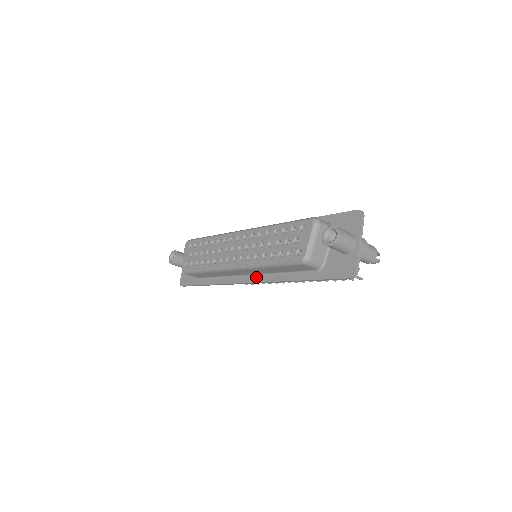
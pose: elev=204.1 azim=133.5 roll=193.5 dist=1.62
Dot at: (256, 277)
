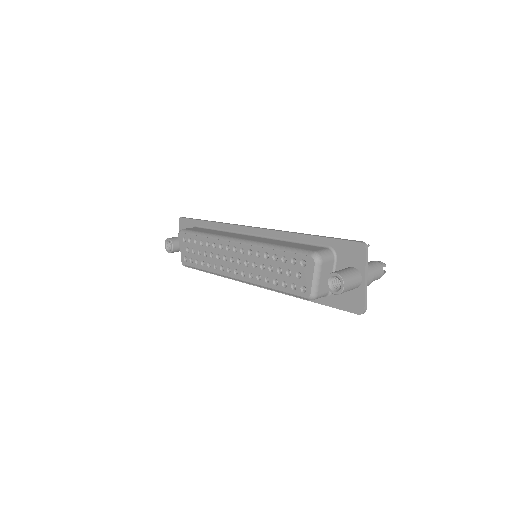
Dot at: occluded
